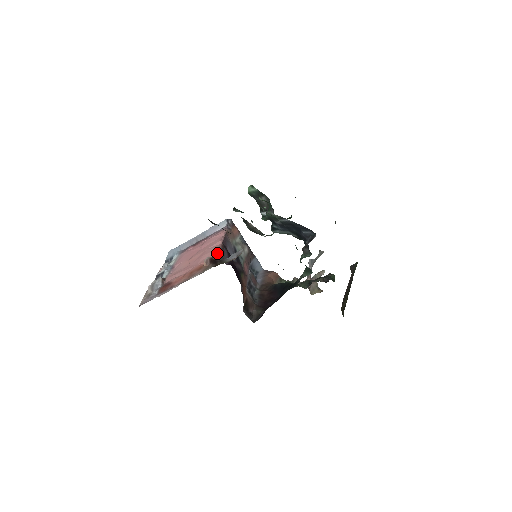
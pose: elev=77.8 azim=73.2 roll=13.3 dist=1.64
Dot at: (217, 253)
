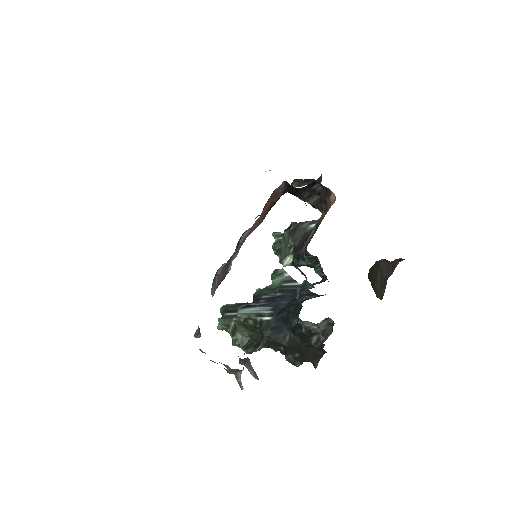
Dot at: occluded
